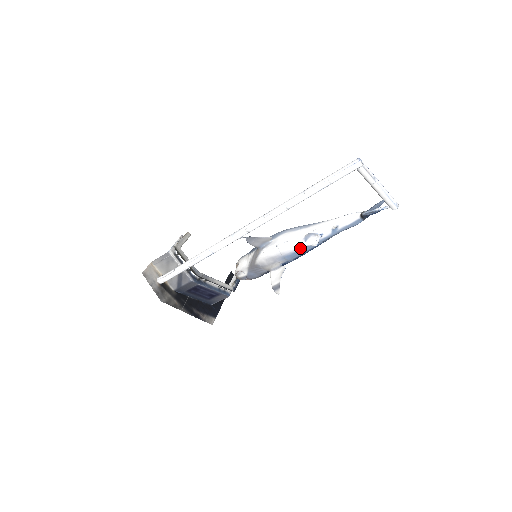
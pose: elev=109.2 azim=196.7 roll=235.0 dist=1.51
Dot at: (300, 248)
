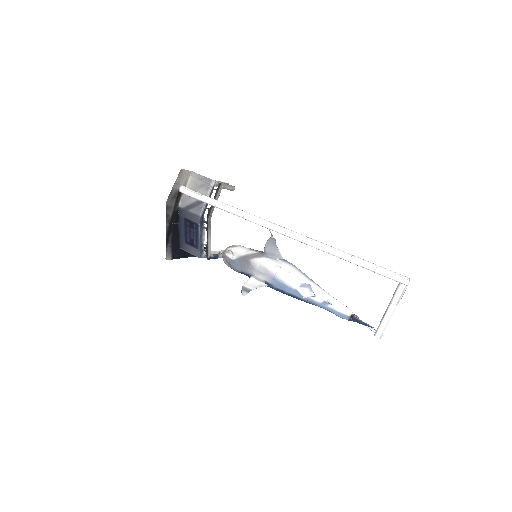
Dot at: (291, 286)
